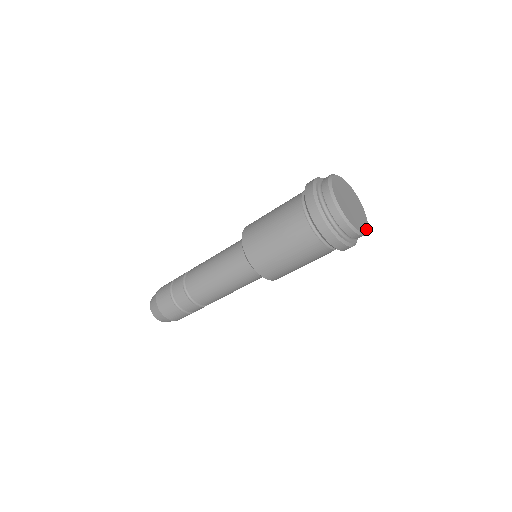
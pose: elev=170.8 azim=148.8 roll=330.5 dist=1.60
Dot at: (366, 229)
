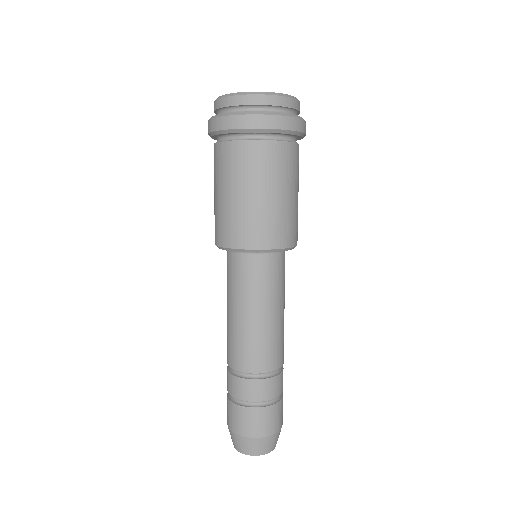
Dot at: (275, 93)
